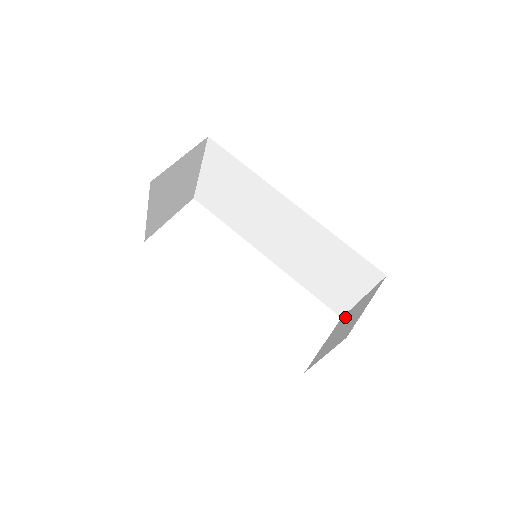
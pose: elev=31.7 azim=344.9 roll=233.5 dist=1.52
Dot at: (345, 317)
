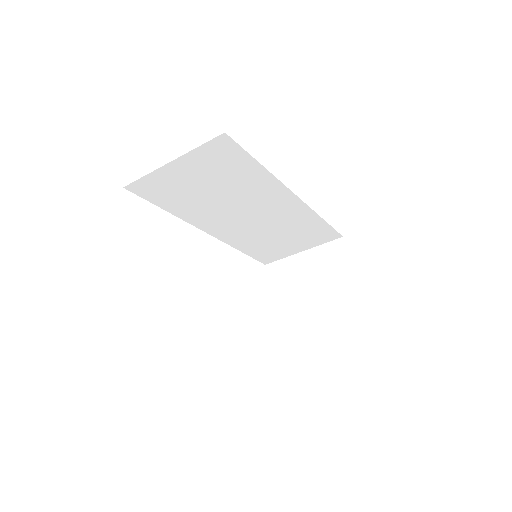
Dot at: (285, 269)
